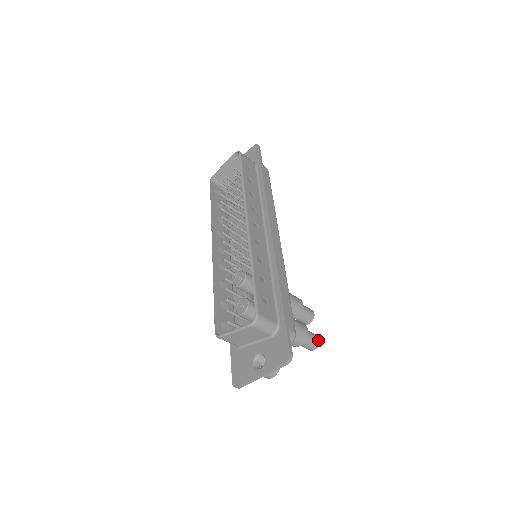
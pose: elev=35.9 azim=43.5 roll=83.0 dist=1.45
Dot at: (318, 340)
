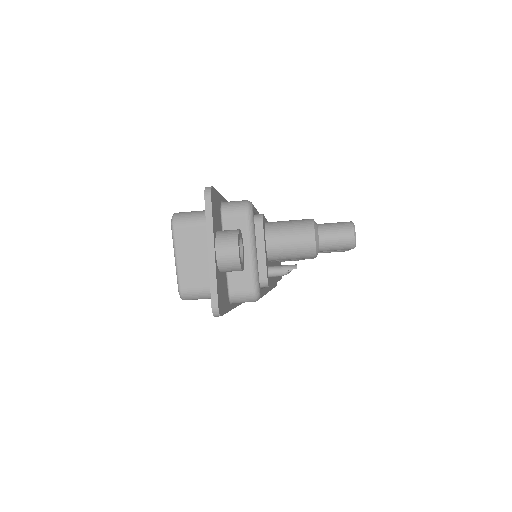
Dot at: (347, 222)
